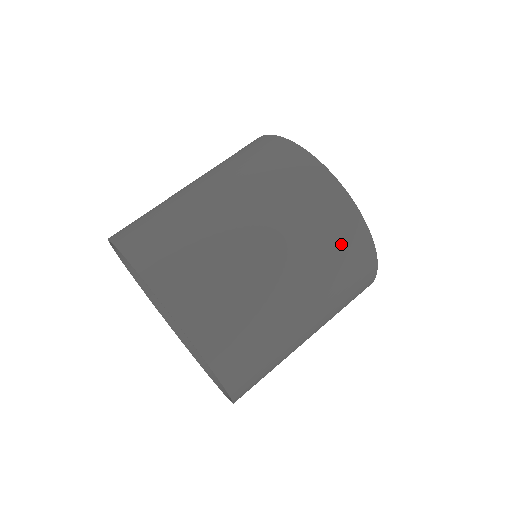
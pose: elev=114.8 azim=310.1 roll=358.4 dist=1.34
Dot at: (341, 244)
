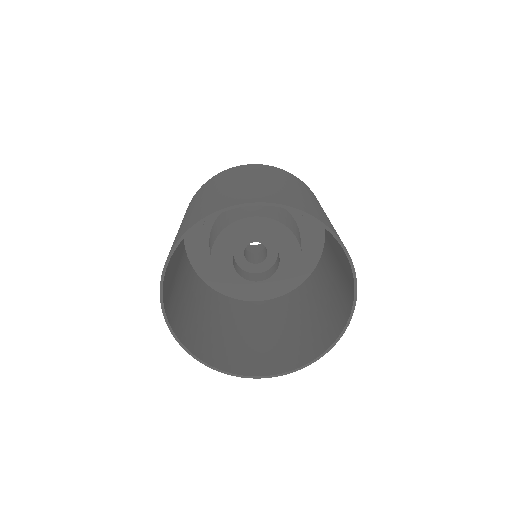
Dot at: occluded
